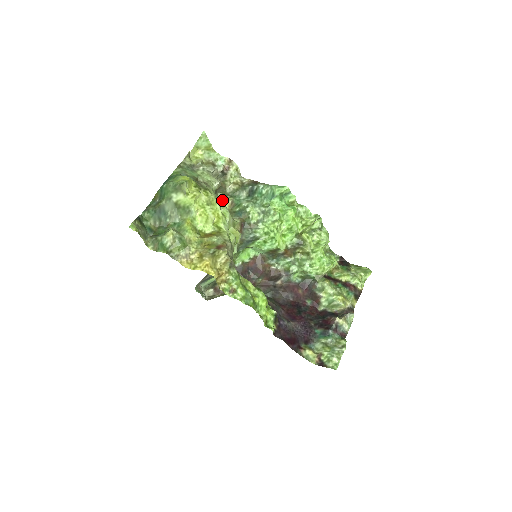
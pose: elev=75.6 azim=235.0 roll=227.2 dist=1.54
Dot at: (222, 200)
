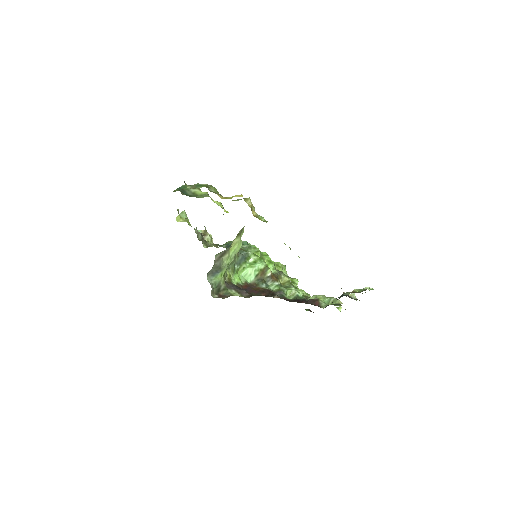
Dot at: occluded
